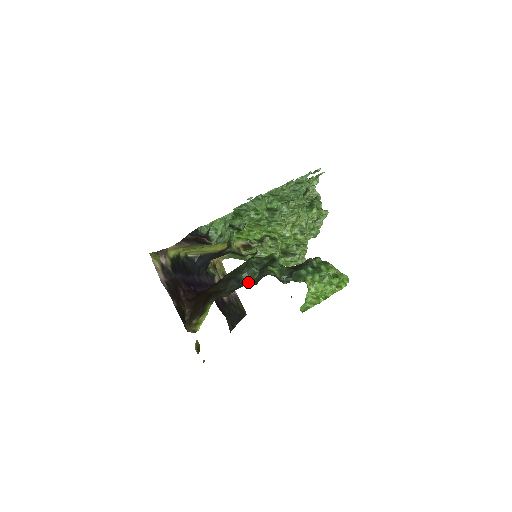
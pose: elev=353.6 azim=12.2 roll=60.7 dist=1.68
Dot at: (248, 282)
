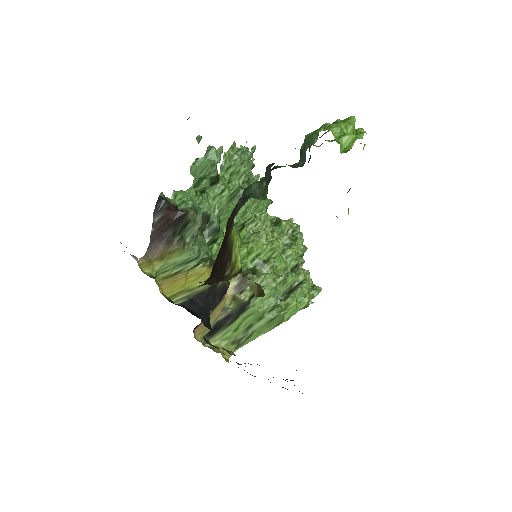
Dot at: (260, 197)
